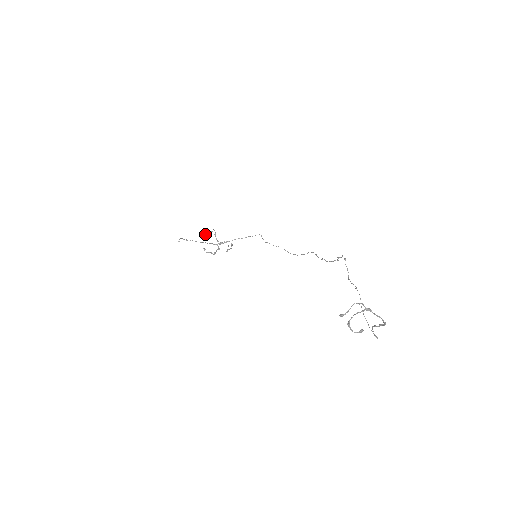
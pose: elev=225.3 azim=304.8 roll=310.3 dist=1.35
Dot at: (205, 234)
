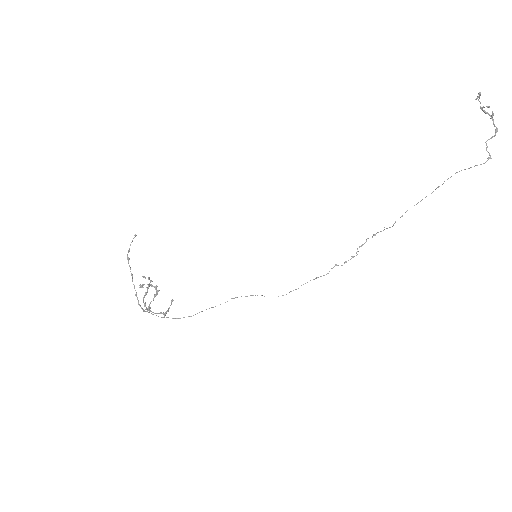
Dot at: (143, 276)
